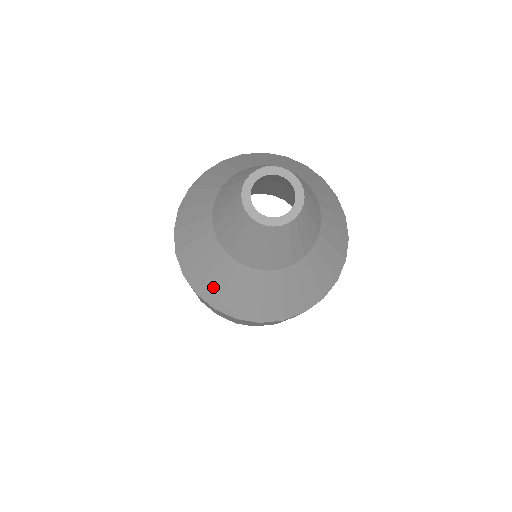
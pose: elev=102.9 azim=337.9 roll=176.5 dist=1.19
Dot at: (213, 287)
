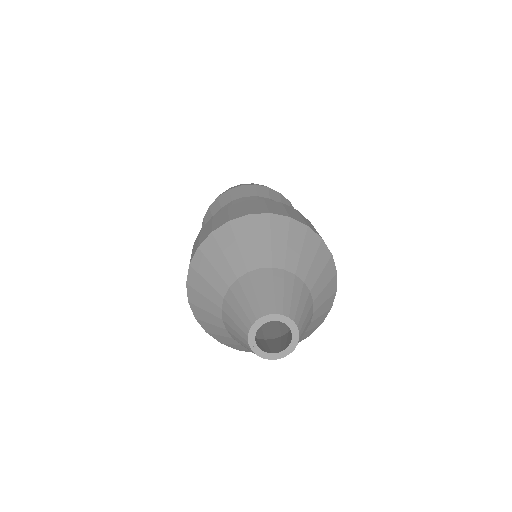
Dot at: occluded
